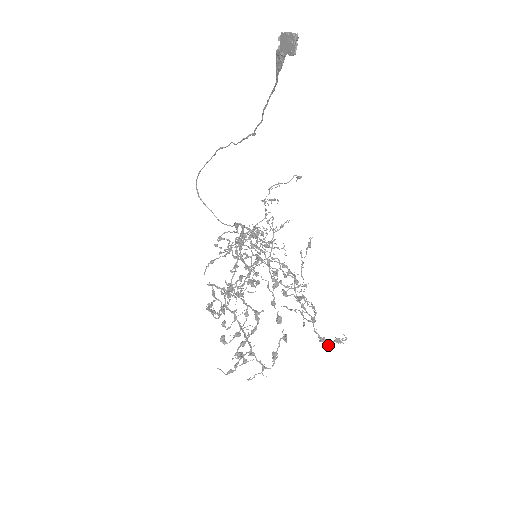
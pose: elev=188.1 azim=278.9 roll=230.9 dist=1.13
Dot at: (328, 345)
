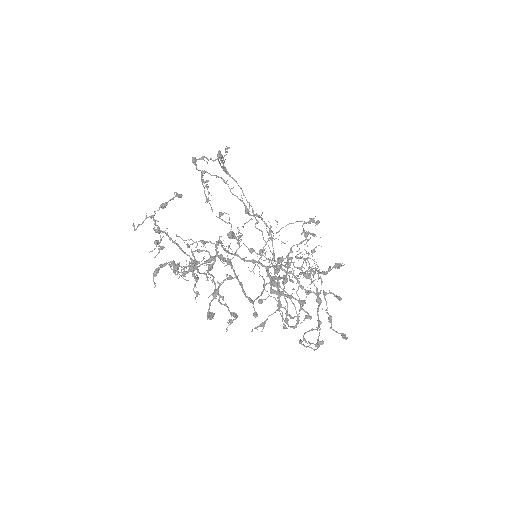
Dot at: (207, 162)
